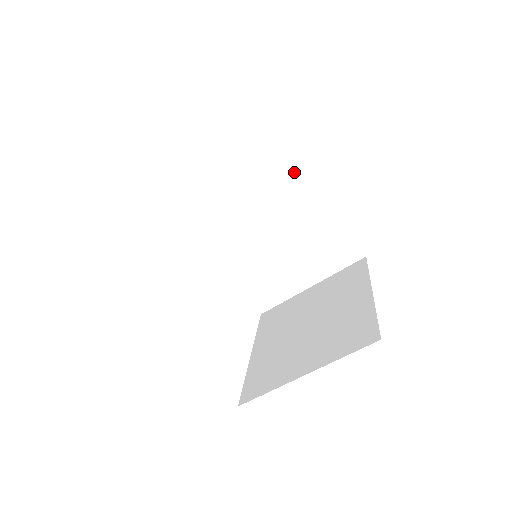
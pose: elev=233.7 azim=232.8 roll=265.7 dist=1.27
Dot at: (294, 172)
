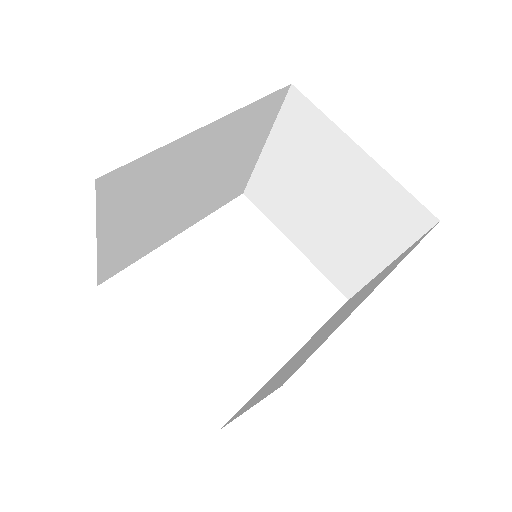
Dot at: (168, 155)
